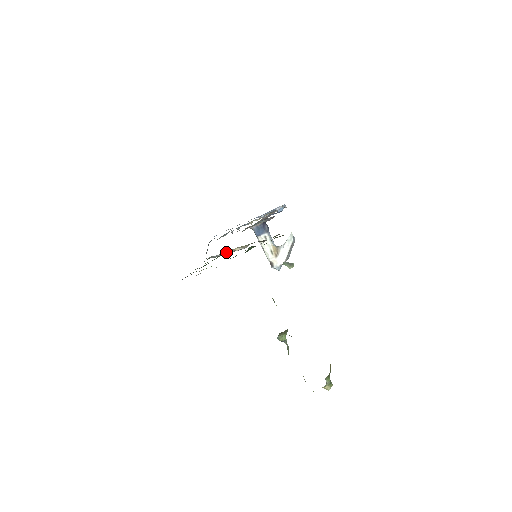
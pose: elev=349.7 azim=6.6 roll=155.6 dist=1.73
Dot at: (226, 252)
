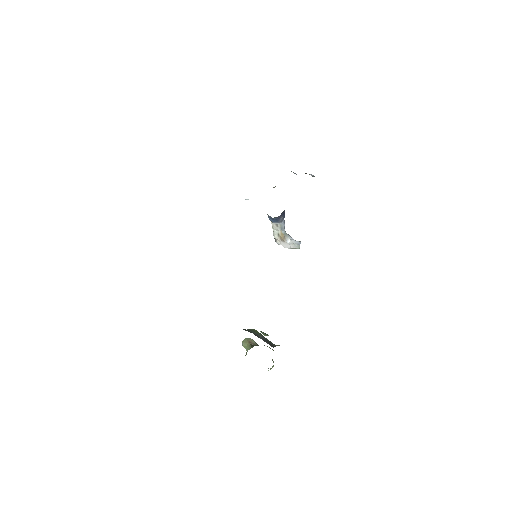
Dot at: occluded
